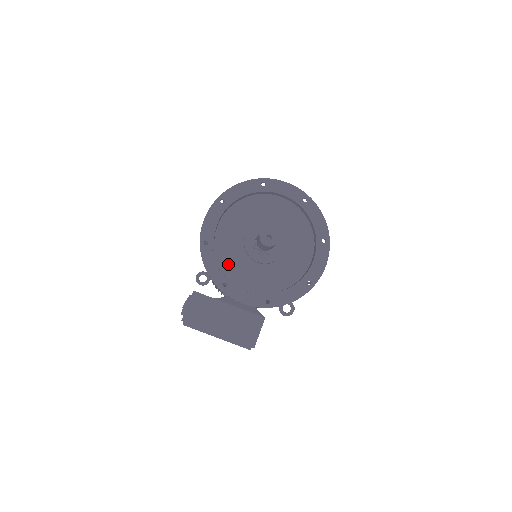
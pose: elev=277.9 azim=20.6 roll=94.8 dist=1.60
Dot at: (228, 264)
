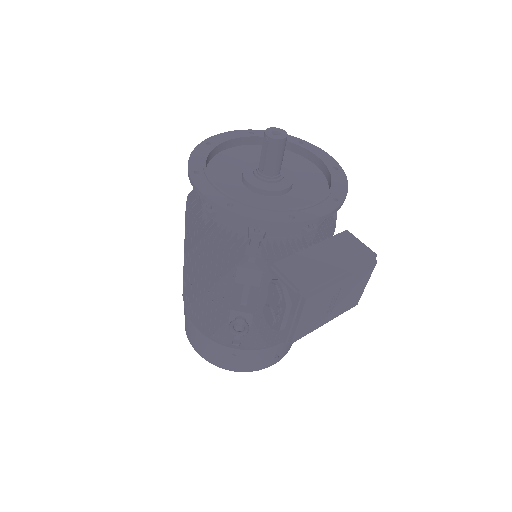
Dot at: occluded
